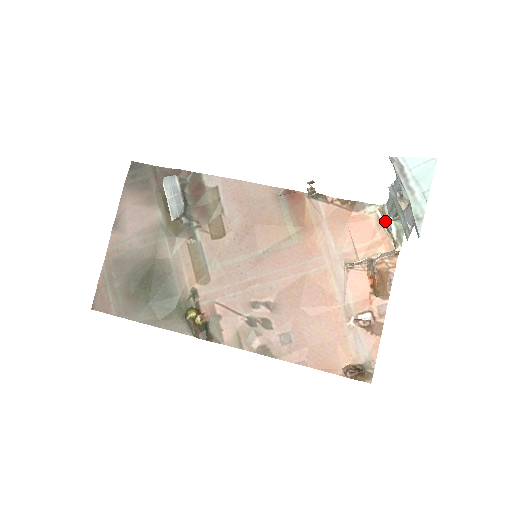
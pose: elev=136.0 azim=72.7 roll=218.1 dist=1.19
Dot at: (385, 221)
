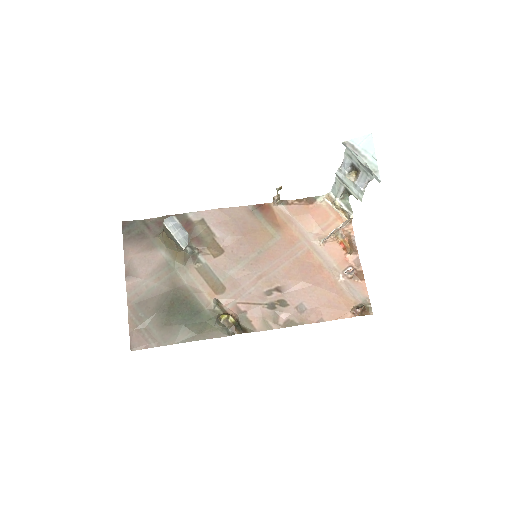
Dot at: (335, 202)
